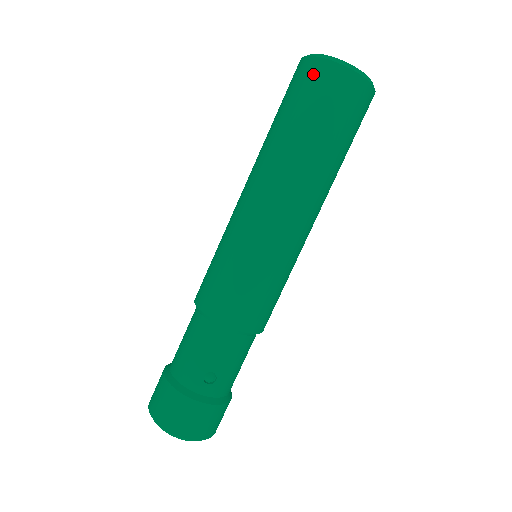
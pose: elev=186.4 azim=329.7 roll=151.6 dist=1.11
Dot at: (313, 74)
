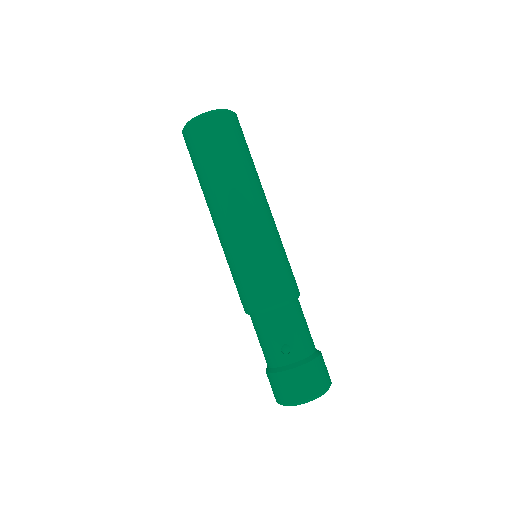
Dot at: (189, 138)
